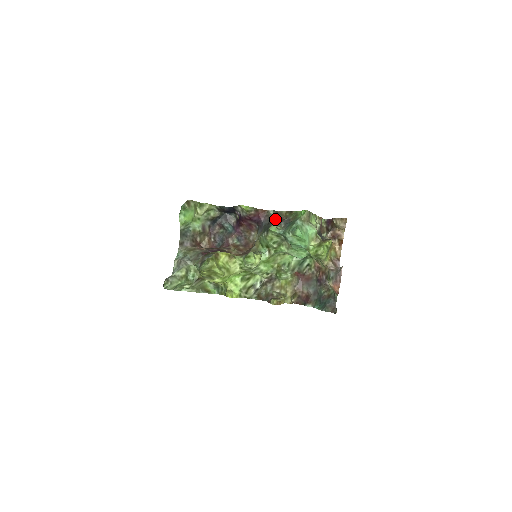
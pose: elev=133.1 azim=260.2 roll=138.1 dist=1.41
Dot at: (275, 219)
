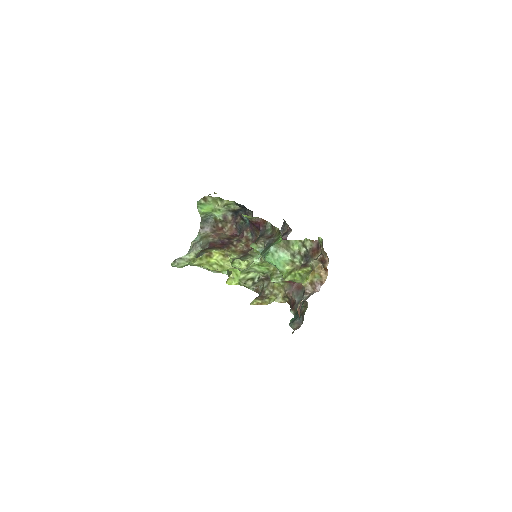
Dot at: (268, 233)
